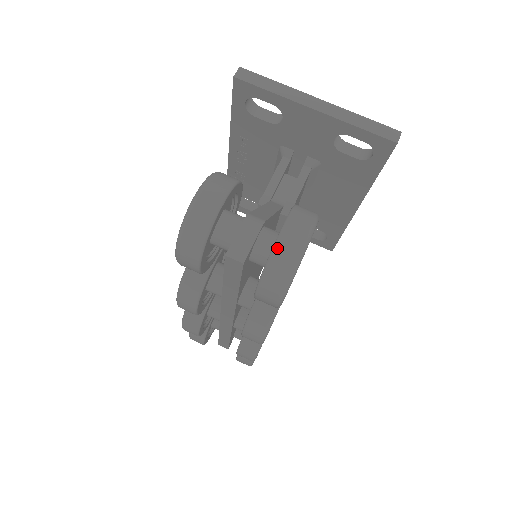
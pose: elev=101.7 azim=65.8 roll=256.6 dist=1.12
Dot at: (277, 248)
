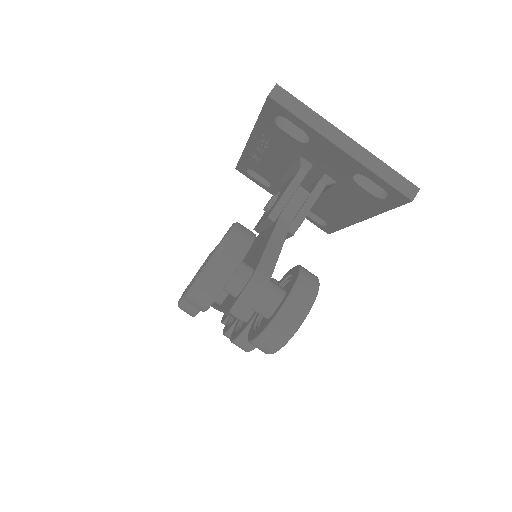
Dot at: (276, 322)
